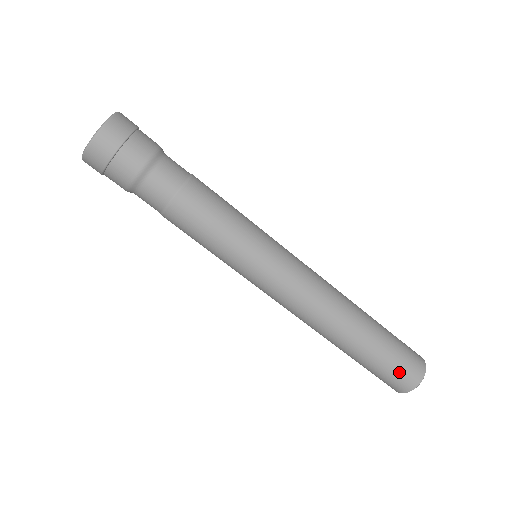
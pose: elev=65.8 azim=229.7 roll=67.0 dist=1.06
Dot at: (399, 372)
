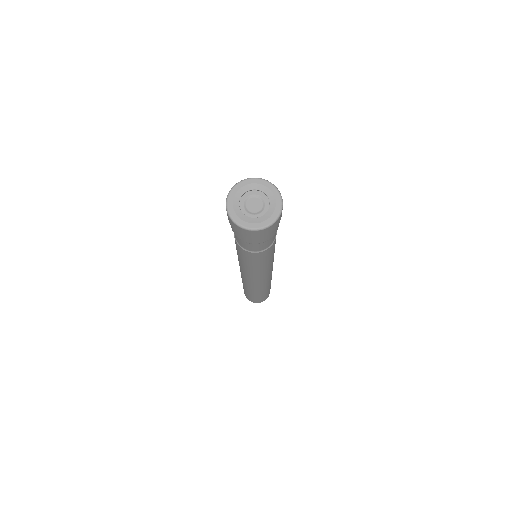
Dot at: (260, 300)
